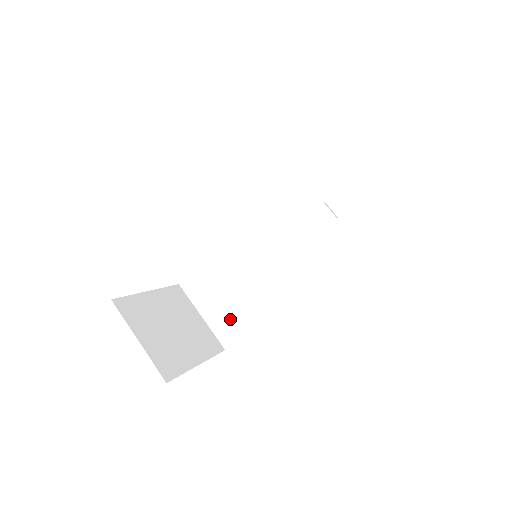
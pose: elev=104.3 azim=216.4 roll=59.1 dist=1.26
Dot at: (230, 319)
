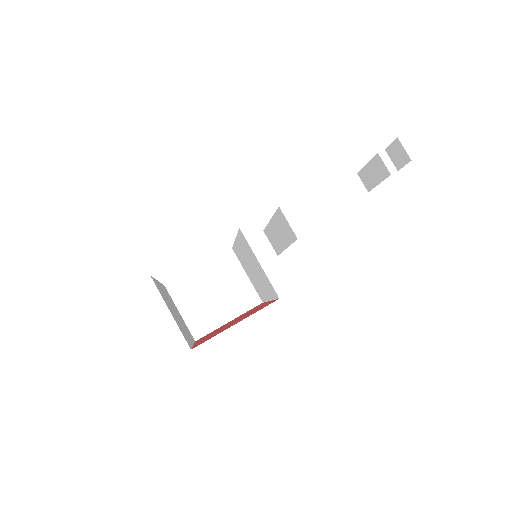
Dot at: (257, 288)
